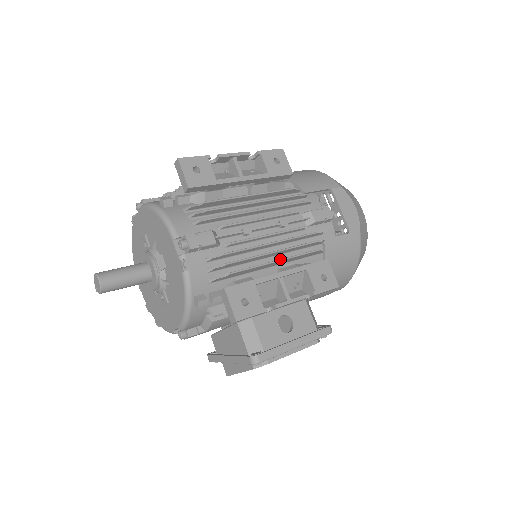
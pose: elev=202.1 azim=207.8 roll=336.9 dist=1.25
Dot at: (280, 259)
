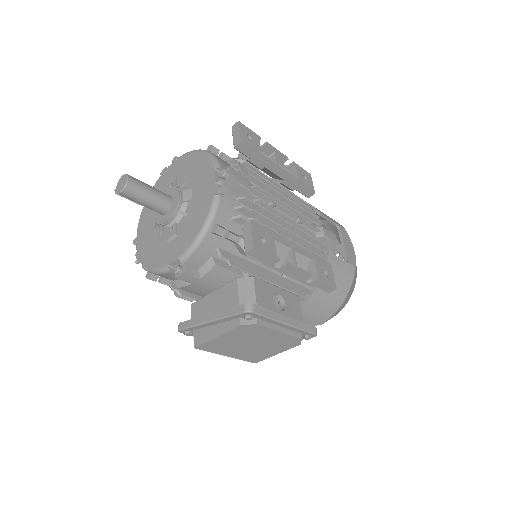
Dot at: (293, 240)
